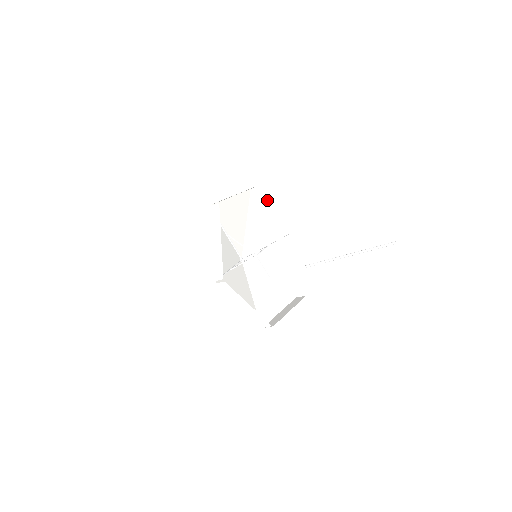
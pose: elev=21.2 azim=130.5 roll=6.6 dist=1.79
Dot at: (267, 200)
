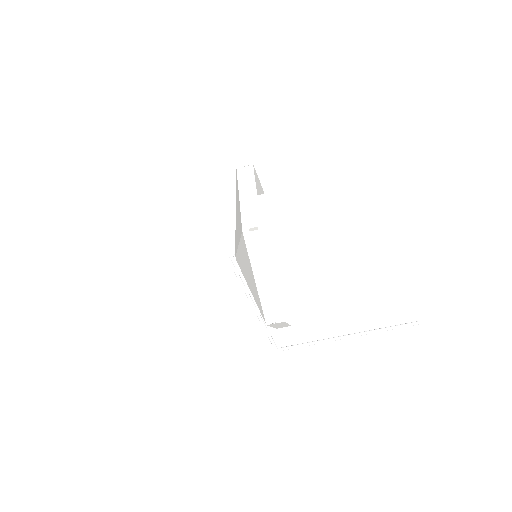
Dot at: (277, 282)
